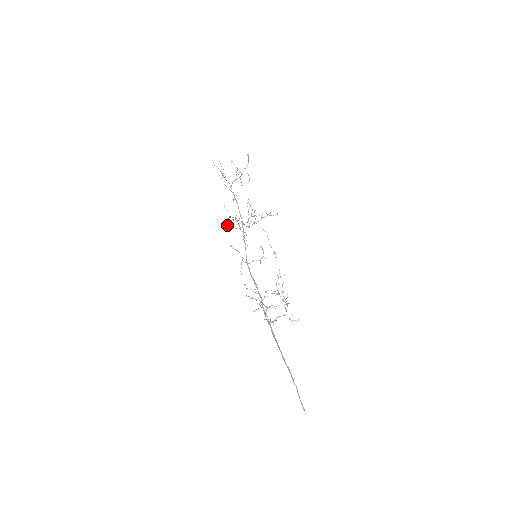
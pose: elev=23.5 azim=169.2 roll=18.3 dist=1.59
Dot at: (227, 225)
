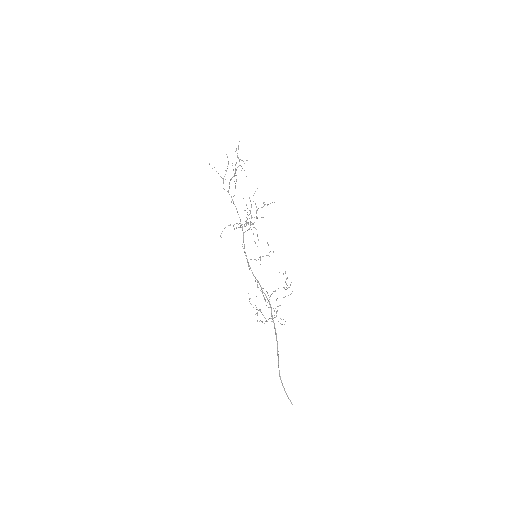
Dot at: (246, 217)
